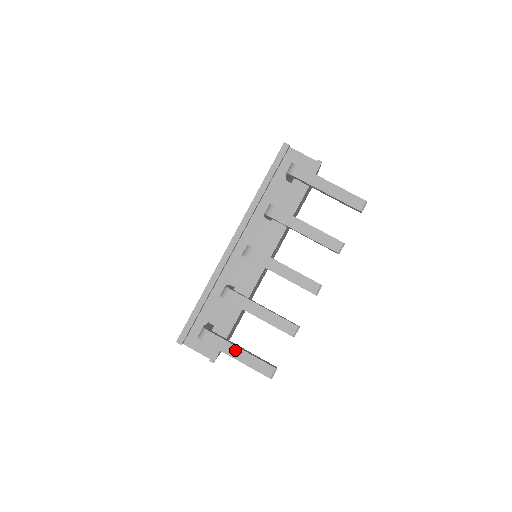
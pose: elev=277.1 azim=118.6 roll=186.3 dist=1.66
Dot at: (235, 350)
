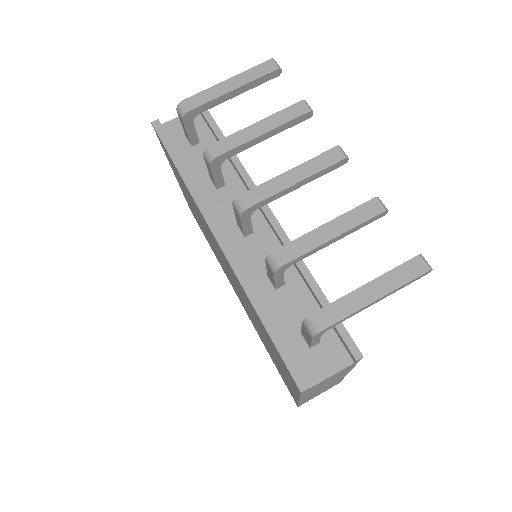
Dot at: (362, 293)
